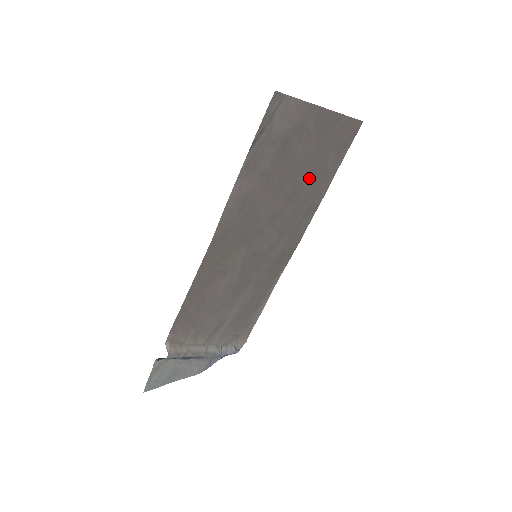
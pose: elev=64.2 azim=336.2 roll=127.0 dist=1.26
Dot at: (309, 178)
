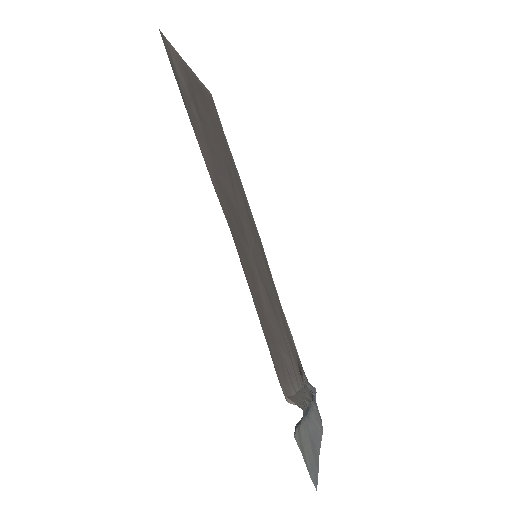
Dot at: (225, 155)
